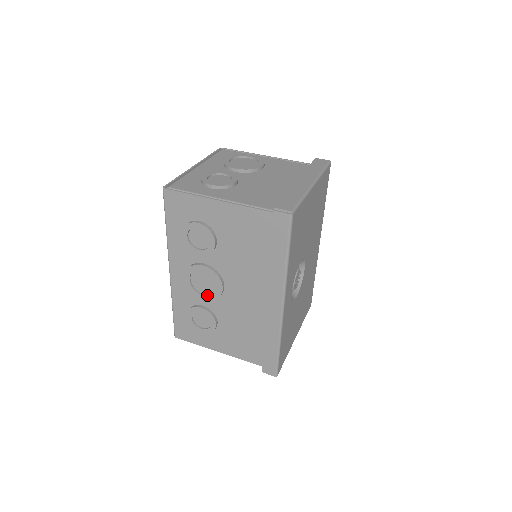
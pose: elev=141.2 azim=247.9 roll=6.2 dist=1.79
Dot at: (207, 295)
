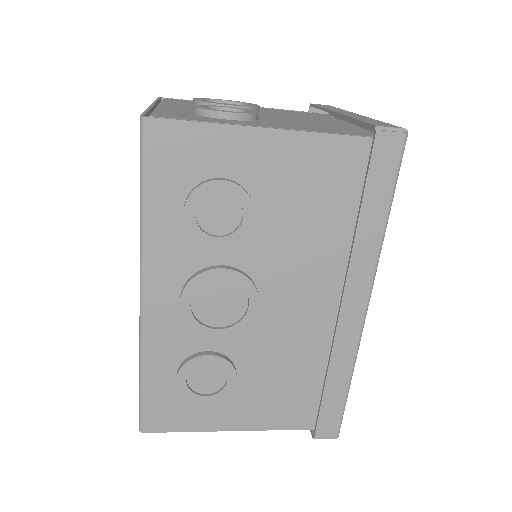
Dot at: (223, 327)
